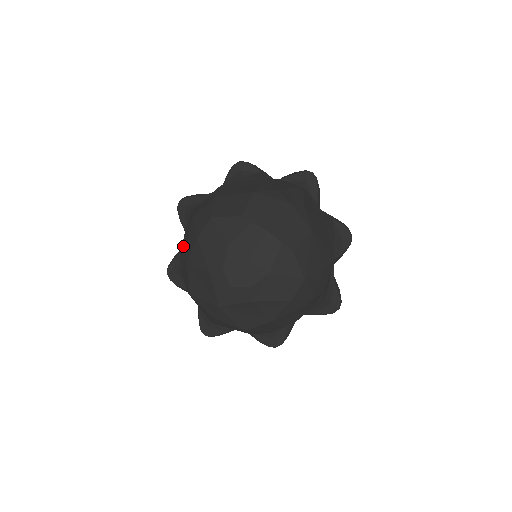
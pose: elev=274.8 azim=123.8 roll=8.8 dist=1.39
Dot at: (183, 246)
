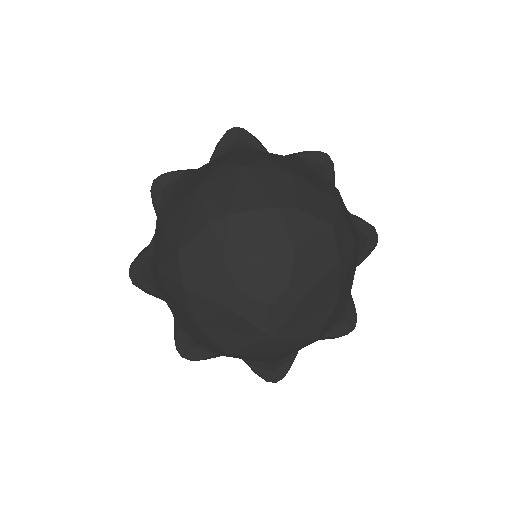
Dot at: (174, 313)
